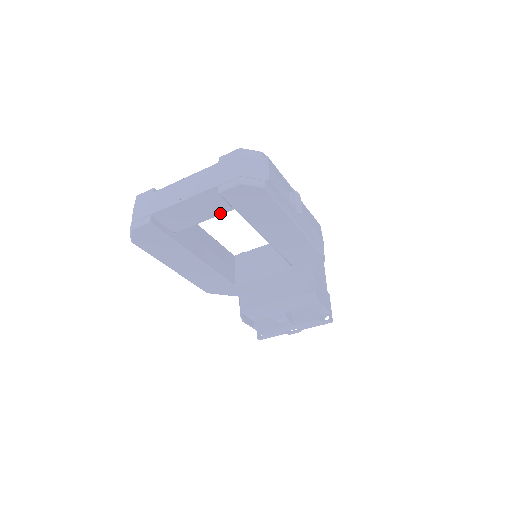
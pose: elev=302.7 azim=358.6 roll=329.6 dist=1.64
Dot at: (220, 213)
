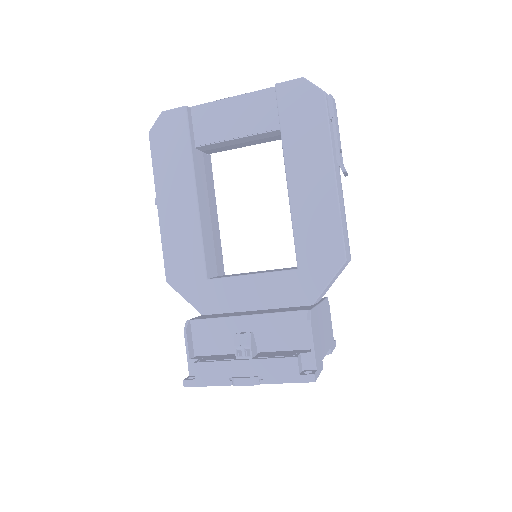
Dot at: (259, 132)
